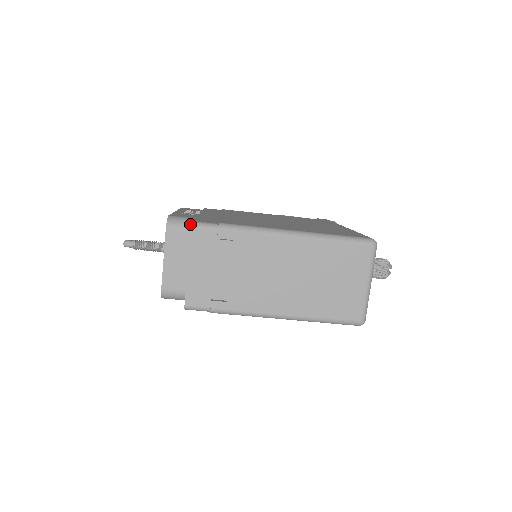
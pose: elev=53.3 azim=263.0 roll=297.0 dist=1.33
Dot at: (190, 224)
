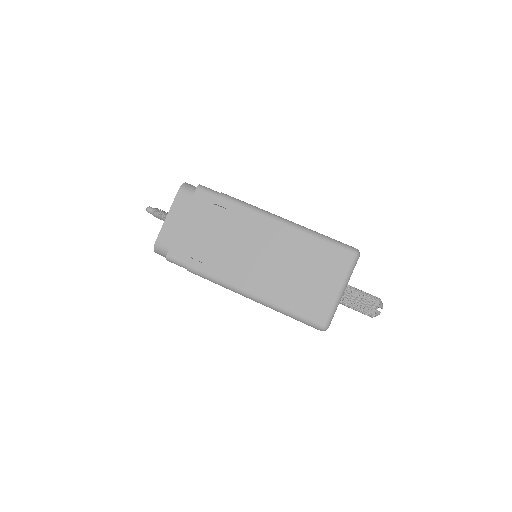
Dot at: occluded
